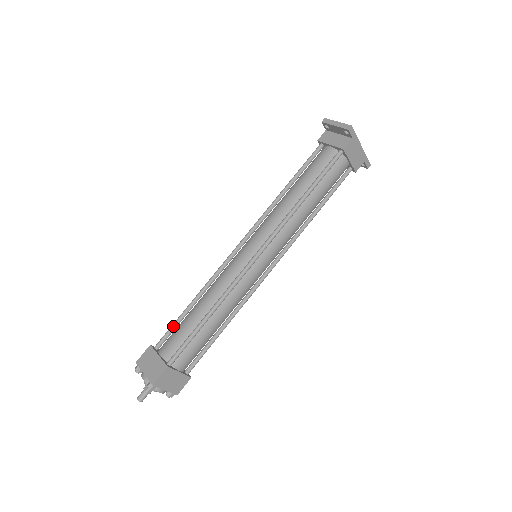
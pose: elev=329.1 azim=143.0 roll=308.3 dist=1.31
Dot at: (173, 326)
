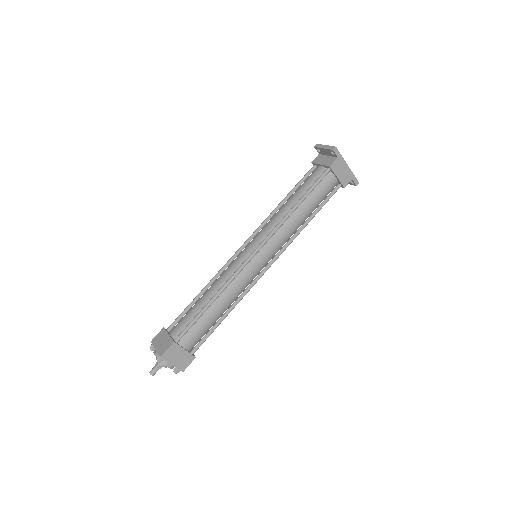
Dot at: (183, 312)
